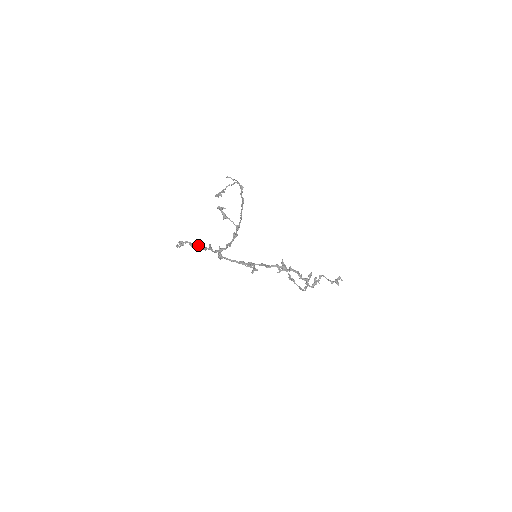
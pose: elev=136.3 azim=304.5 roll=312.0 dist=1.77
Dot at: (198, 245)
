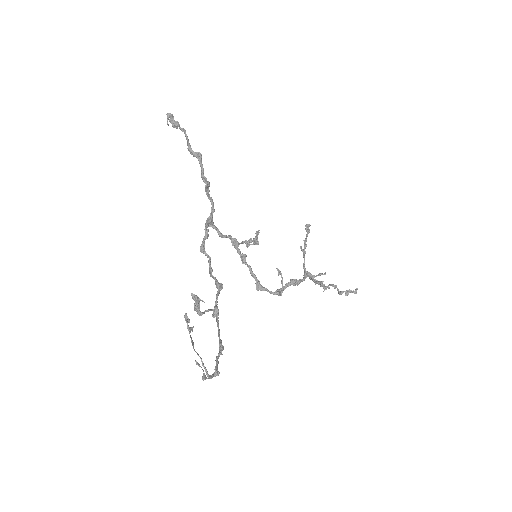
Dot at: (195, 156)
